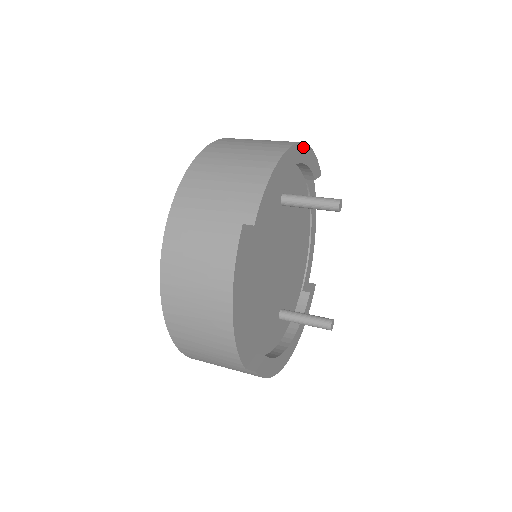
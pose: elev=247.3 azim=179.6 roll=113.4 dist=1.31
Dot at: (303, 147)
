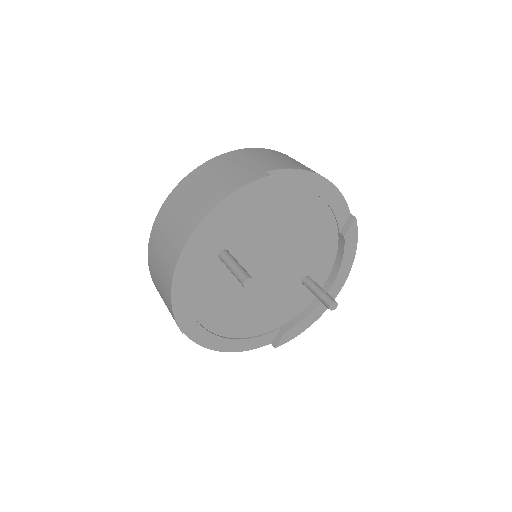
Dot at: (201, 227)
